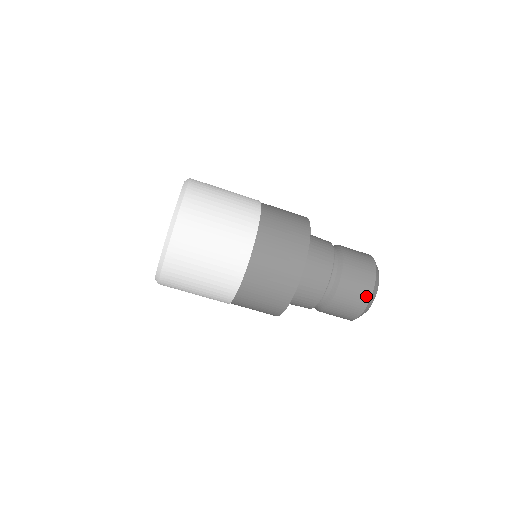
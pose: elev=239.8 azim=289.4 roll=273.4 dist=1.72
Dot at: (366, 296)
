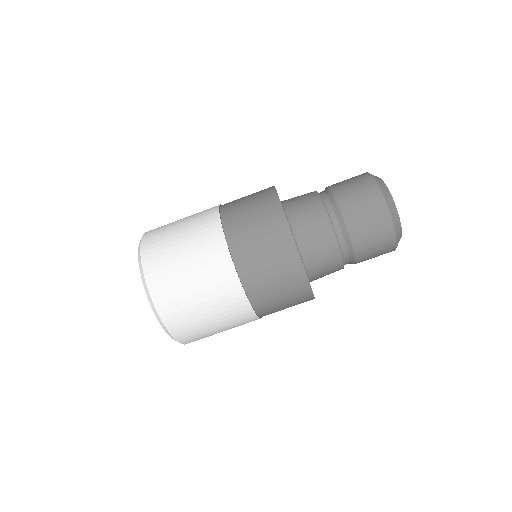
Dot at: (384, 216)
